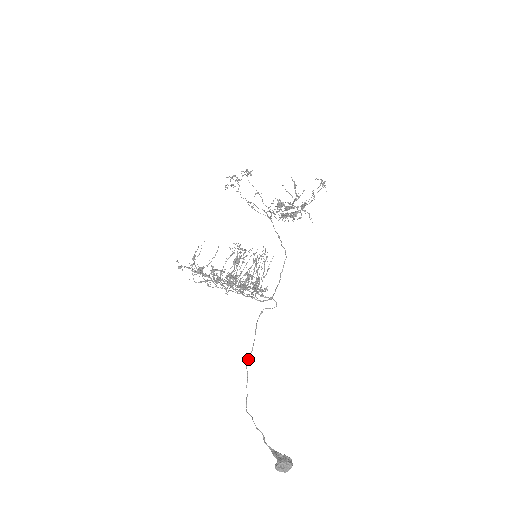
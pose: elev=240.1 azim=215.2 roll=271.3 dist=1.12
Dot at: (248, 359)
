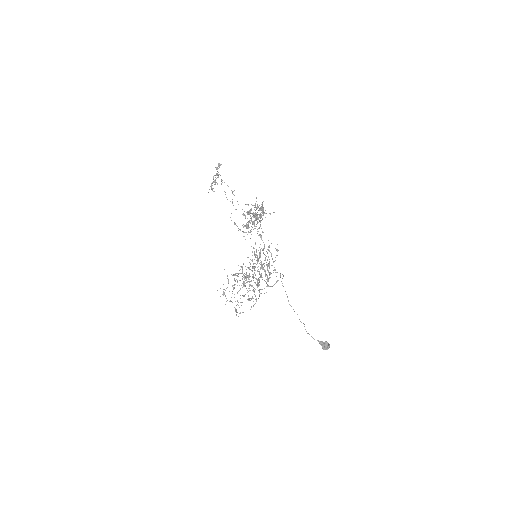
Dot at: (288, 301)
